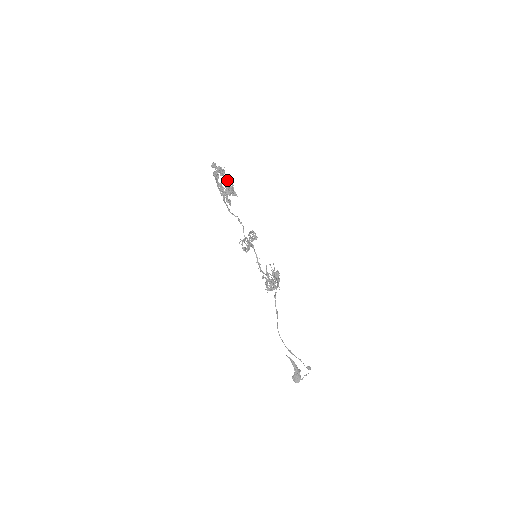
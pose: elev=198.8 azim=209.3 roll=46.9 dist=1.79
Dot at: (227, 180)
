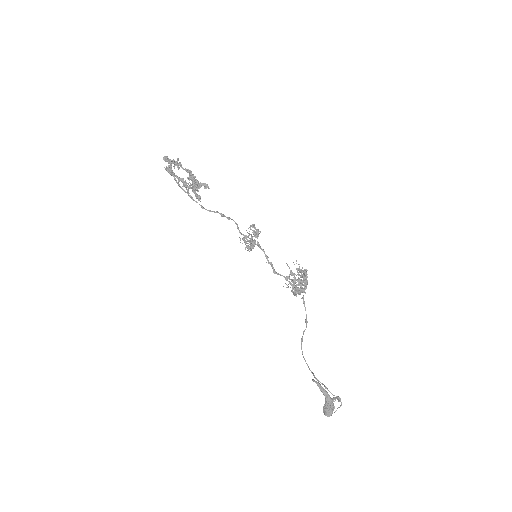
Dot at: (188, 172)
